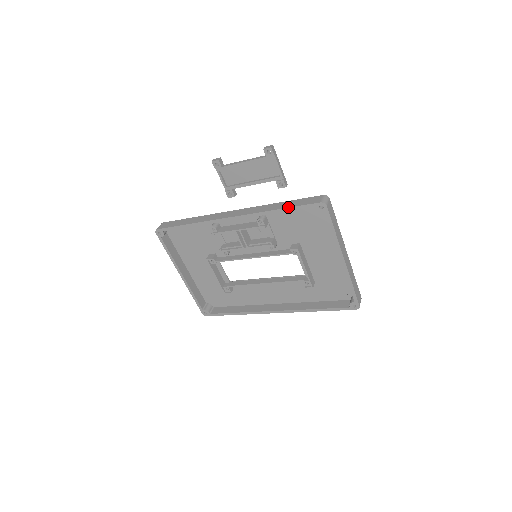
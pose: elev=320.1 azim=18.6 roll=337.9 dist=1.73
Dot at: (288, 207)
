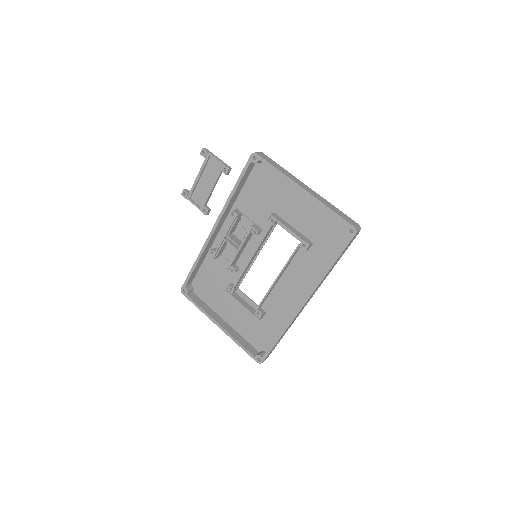
Dot at: (237, 180)
